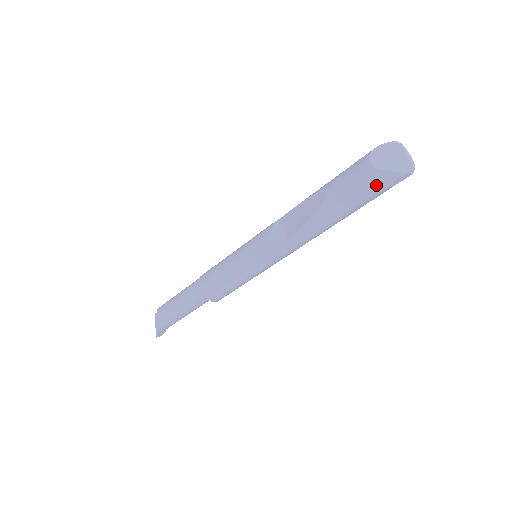
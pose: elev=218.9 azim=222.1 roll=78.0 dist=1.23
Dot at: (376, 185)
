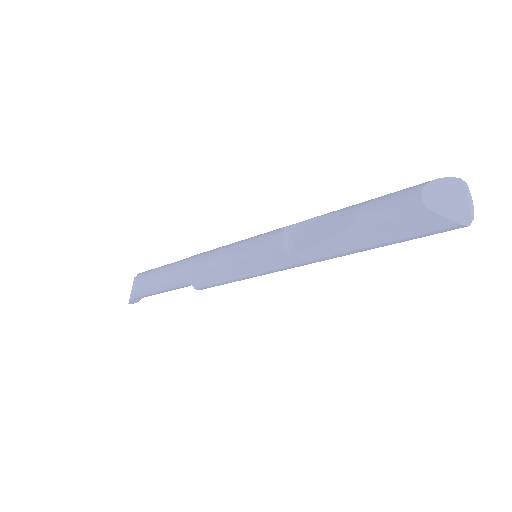
Dot at: (419, 227)
